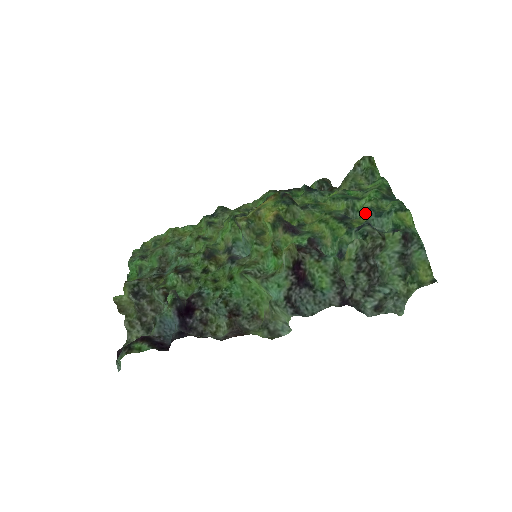
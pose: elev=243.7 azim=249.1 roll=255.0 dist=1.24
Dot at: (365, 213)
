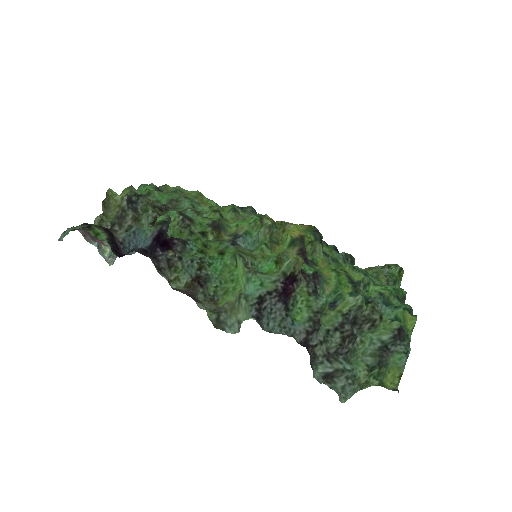
Dot at: (375, 294)
